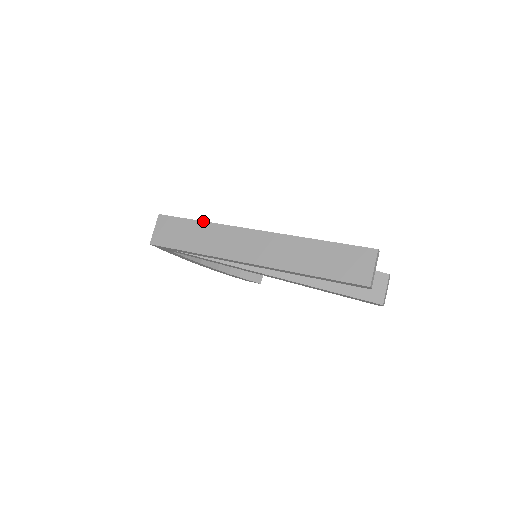
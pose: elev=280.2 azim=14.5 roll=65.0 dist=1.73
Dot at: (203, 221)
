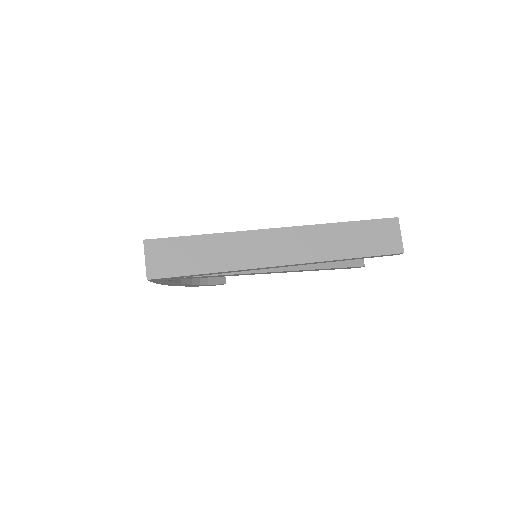
Dot at: (209, 234)
